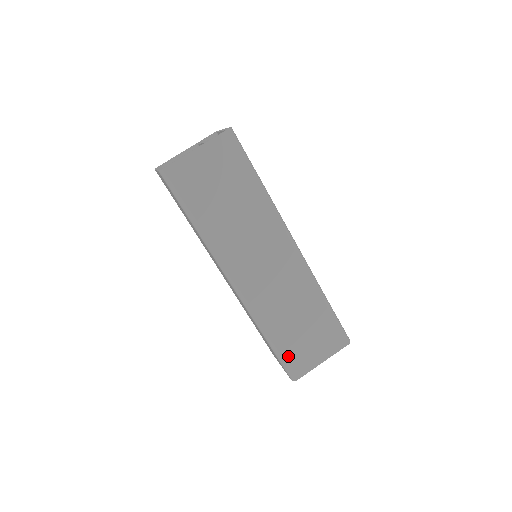
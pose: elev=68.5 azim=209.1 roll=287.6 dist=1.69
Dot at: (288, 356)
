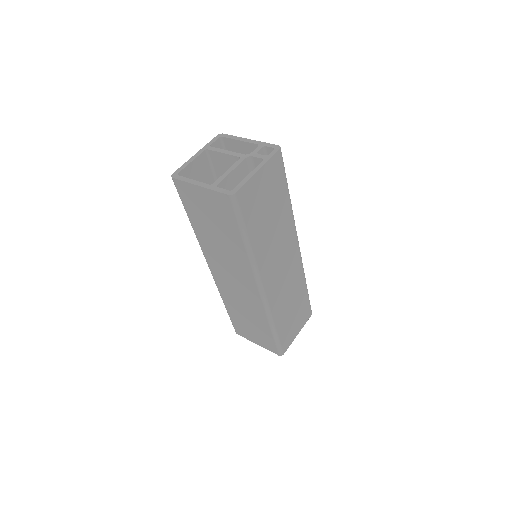
Dot at: (235, 322)
